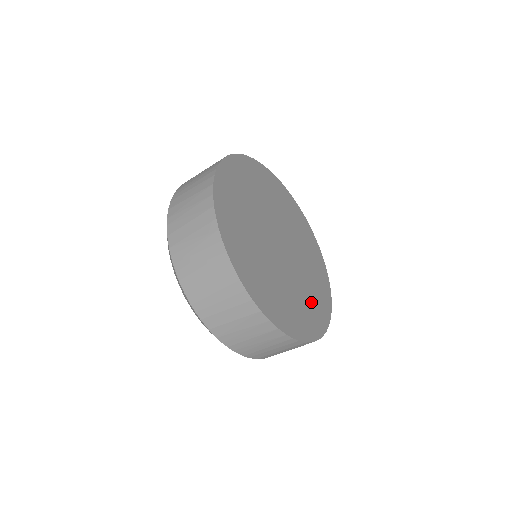
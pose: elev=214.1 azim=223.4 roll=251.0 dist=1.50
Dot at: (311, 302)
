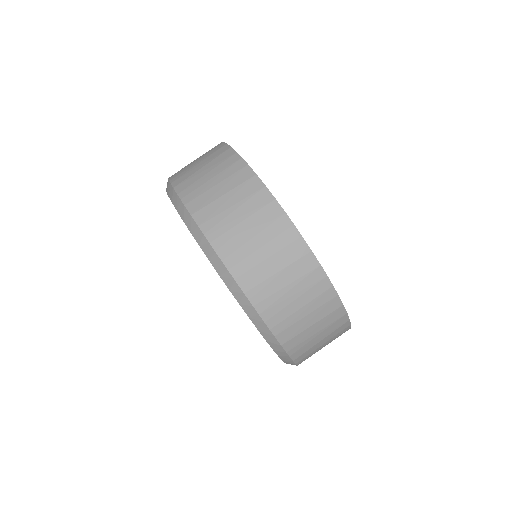
Dot at: occluded
